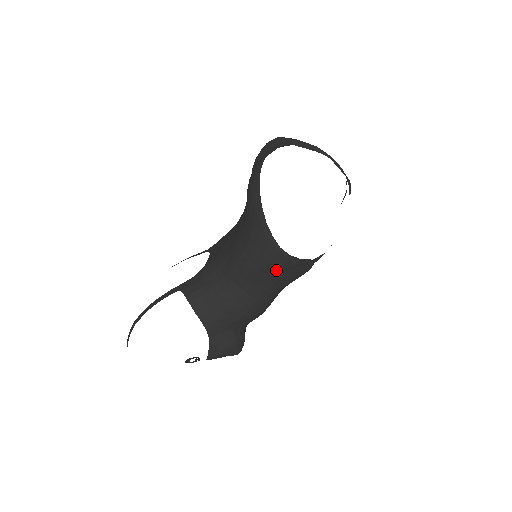
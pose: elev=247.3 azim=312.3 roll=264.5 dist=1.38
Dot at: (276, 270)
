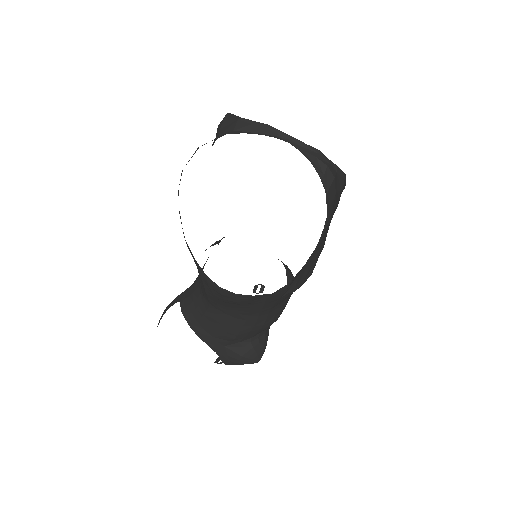
Dot at: (236, 303)
